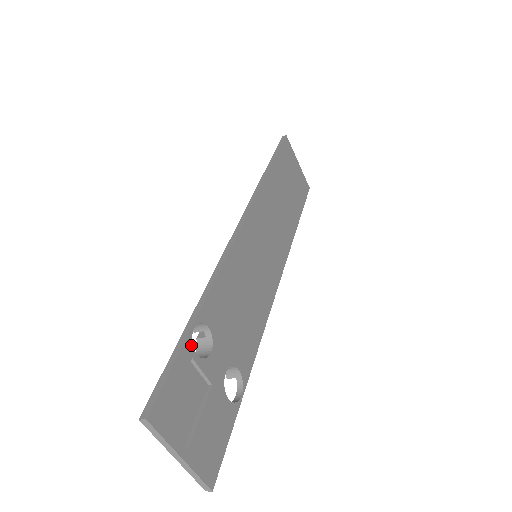
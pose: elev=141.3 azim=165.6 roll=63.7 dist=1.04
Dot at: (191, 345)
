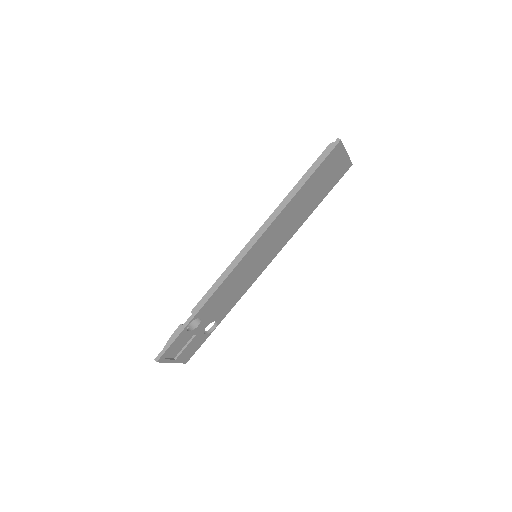
Dot at: (186, 330)
